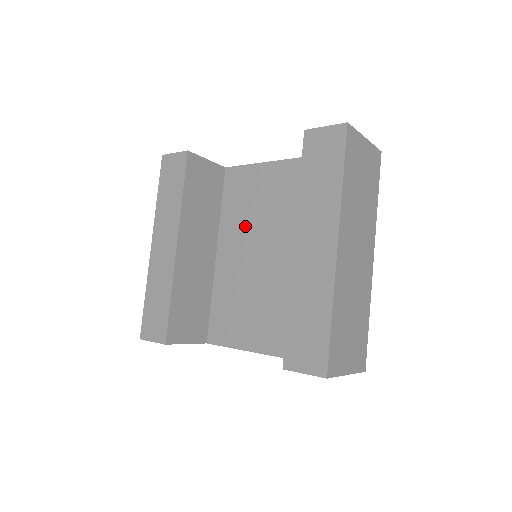
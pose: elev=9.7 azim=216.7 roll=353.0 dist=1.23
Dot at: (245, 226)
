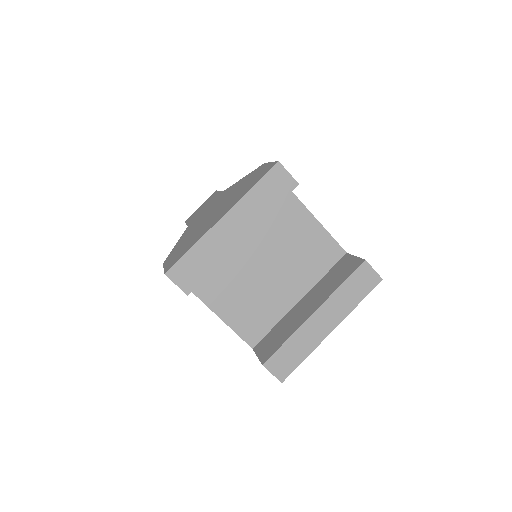
Dot at: (269, 238)
